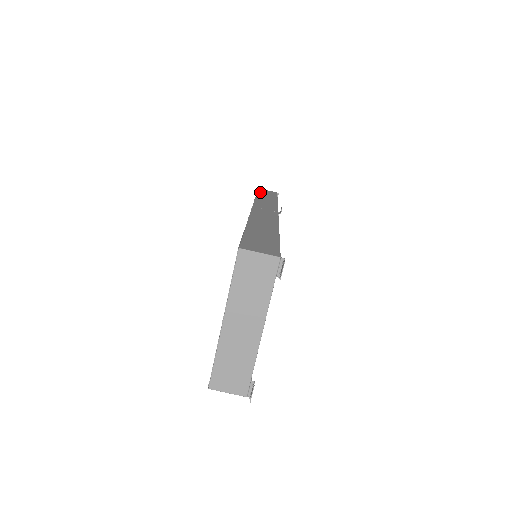
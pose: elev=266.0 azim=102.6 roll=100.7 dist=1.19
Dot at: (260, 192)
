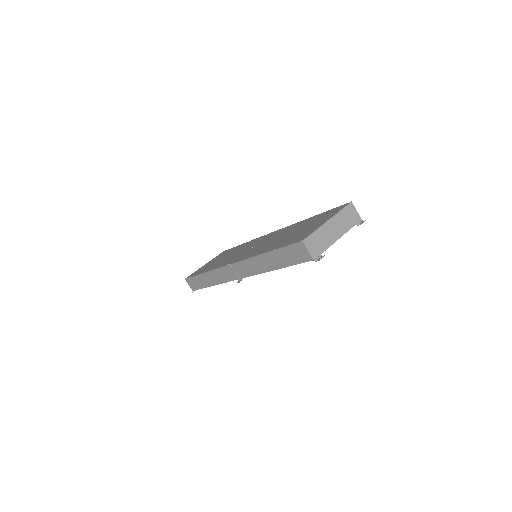
Dot at: occluded
